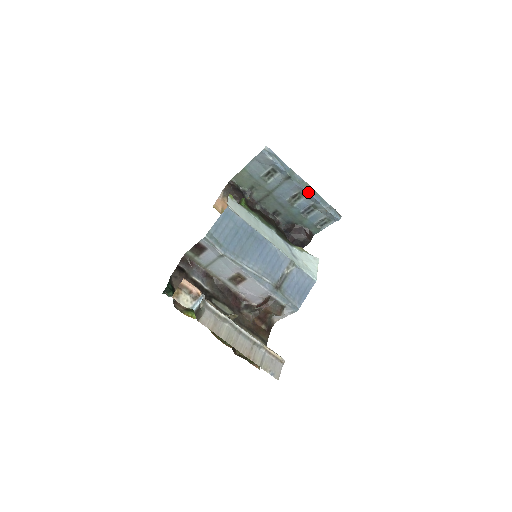
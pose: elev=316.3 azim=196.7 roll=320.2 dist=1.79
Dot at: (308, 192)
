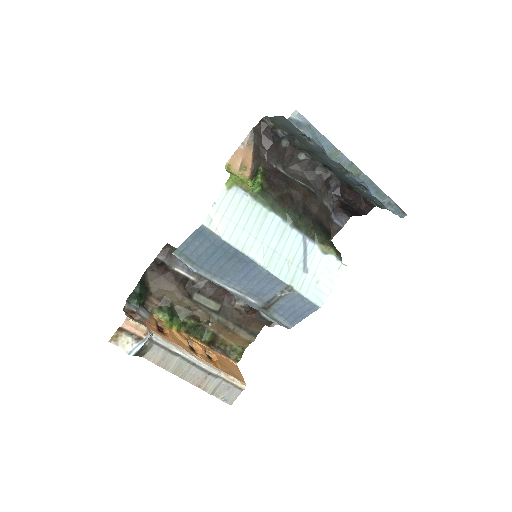
Dot at: (357, 180)
